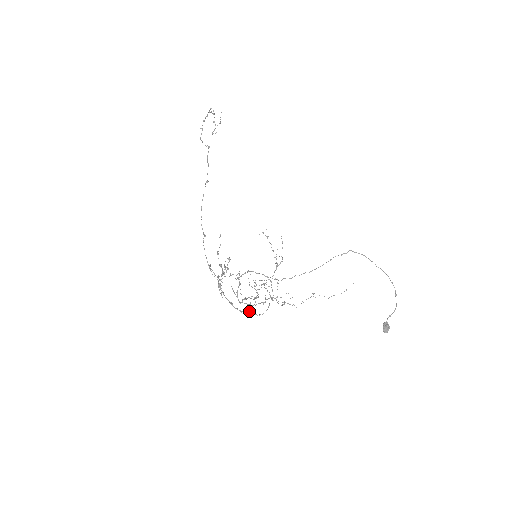
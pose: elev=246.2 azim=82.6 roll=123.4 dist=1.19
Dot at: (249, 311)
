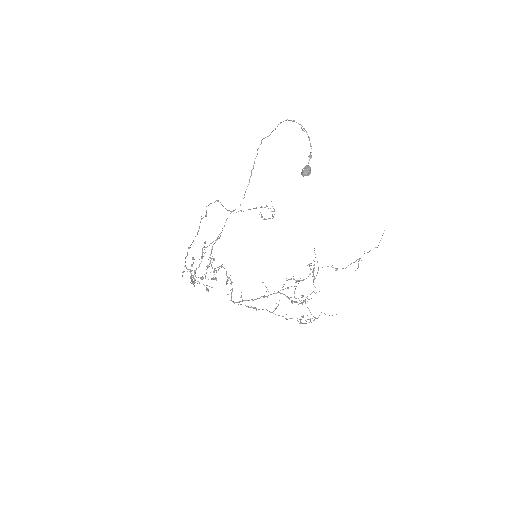
Dot at: (195, 271)
